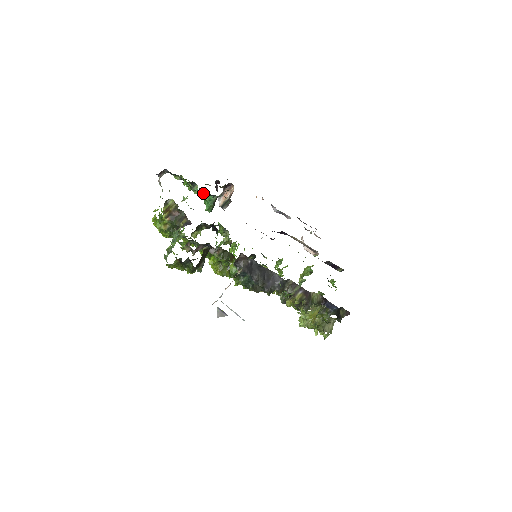
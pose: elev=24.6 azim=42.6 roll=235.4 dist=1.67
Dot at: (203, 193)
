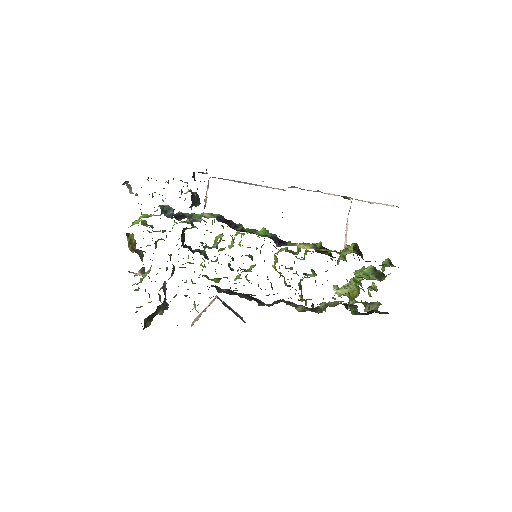
Dot at: occluded
